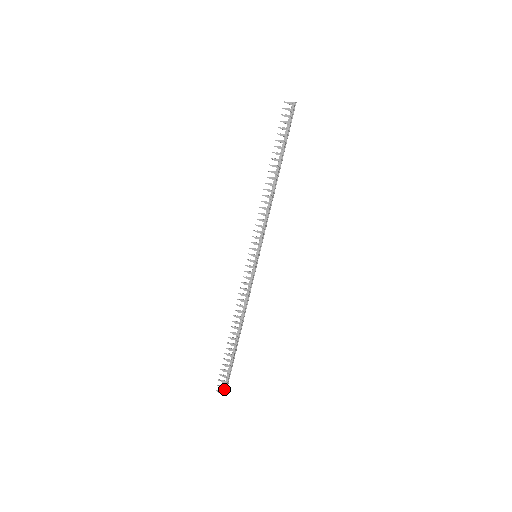
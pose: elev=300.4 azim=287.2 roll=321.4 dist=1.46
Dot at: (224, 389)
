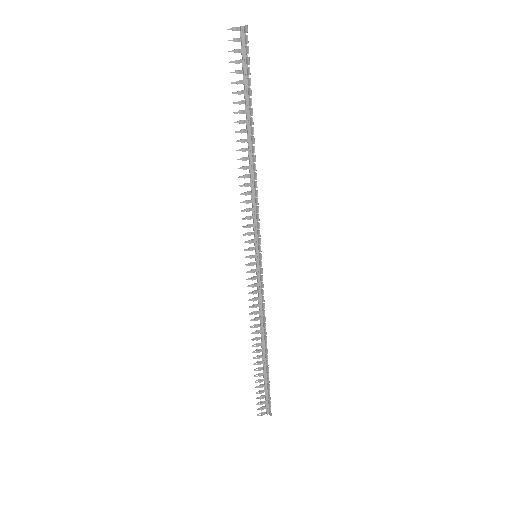
Dot at: (267, 409)
